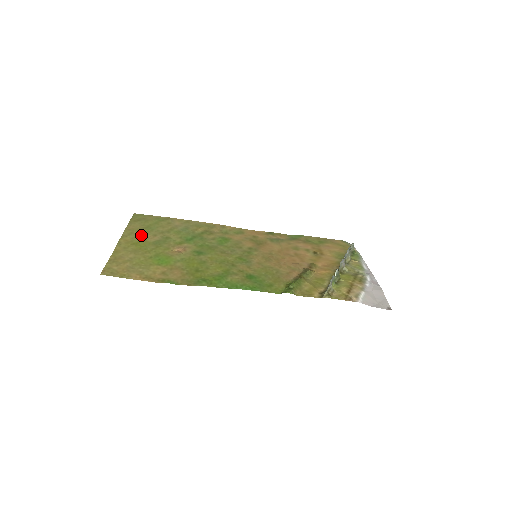
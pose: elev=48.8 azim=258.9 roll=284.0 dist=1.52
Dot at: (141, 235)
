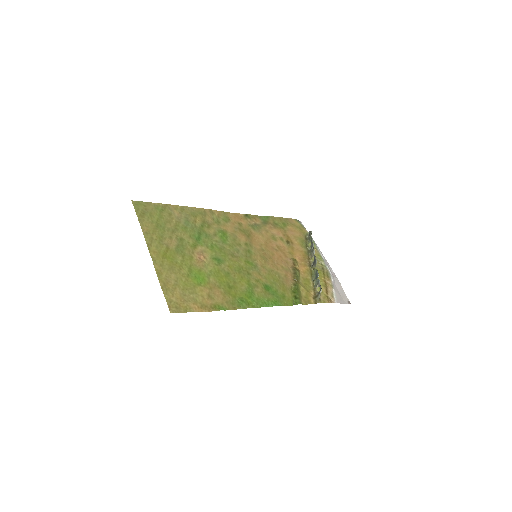
Dot at: (161, 240)
